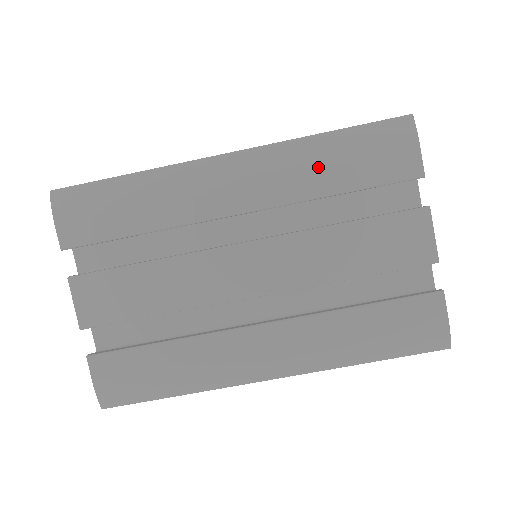
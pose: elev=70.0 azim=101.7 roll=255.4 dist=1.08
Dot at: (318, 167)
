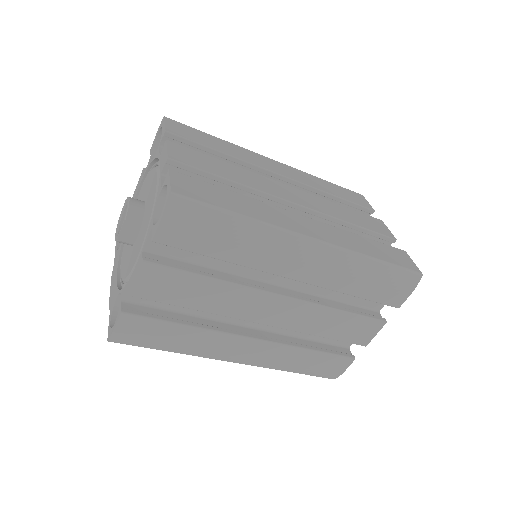
Dot at: (357, 278)
